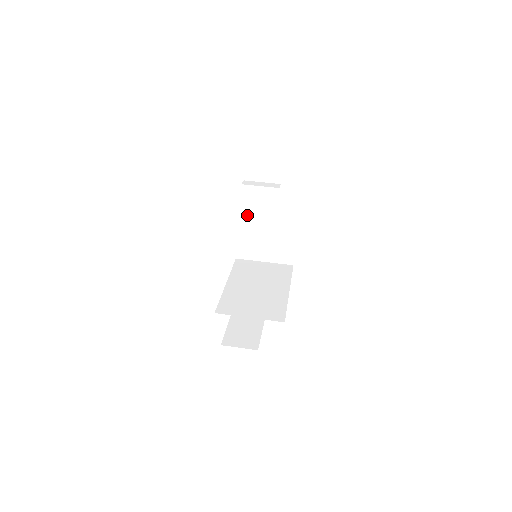
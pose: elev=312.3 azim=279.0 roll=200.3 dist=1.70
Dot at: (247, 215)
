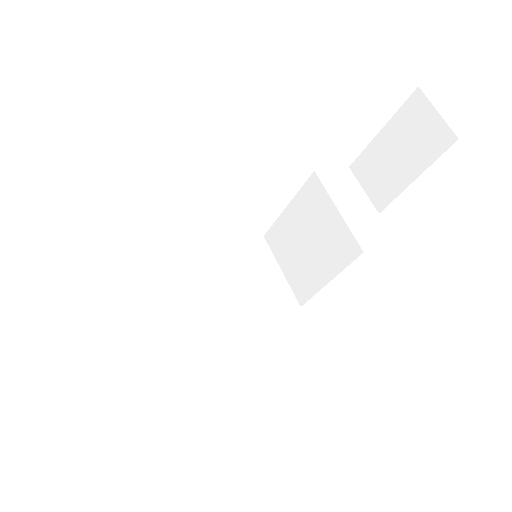
Dot at: (303, 206)
